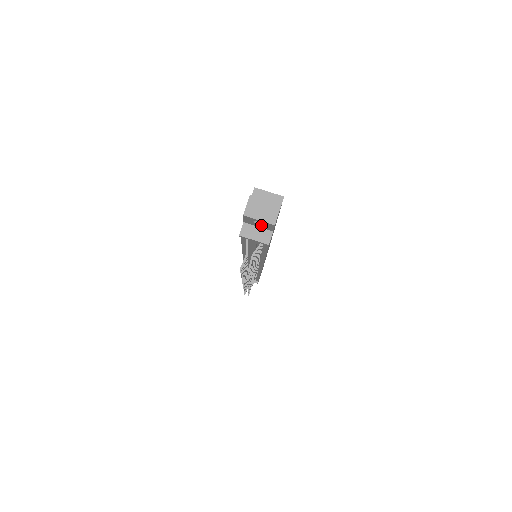
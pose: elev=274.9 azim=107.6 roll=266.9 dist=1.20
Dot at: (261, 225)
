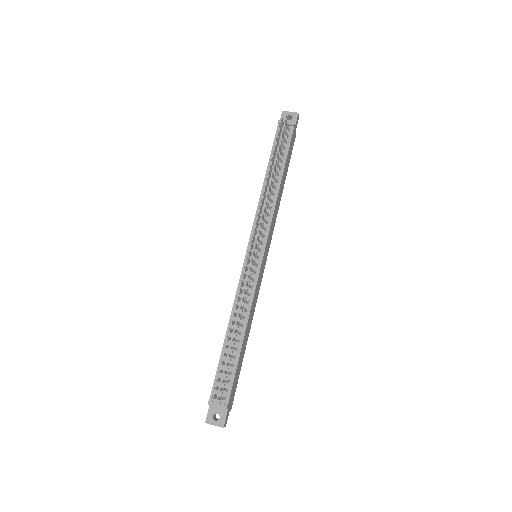
Dot at: (290, 121)
